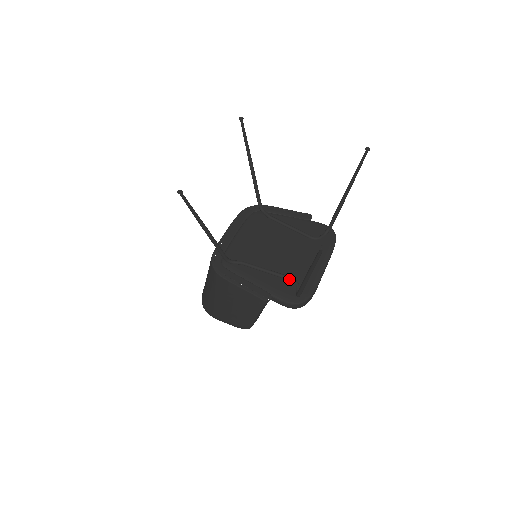
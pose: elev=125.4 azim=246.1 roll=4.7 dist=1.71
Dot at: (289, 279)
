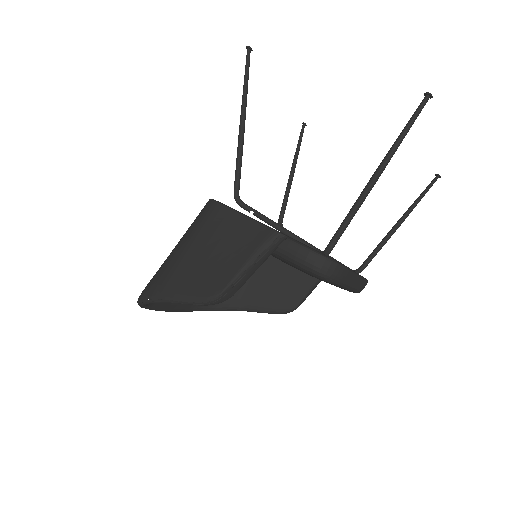
Dot at: (313, 247)
